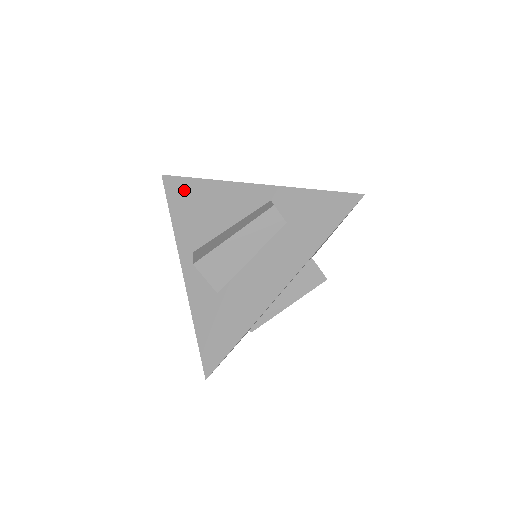
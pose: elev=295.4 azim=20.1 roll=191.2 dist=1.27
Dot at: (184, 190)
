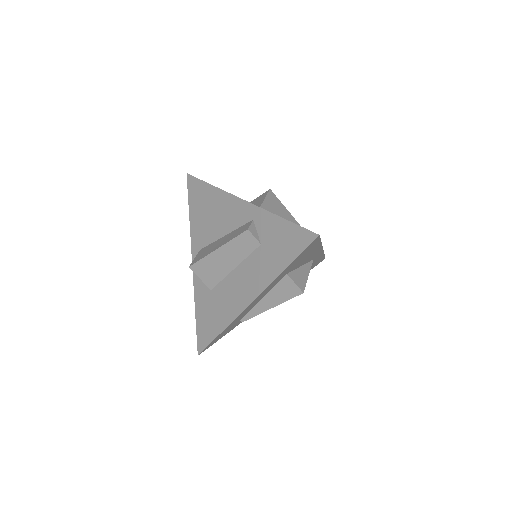
Dot at: (199, 192)
